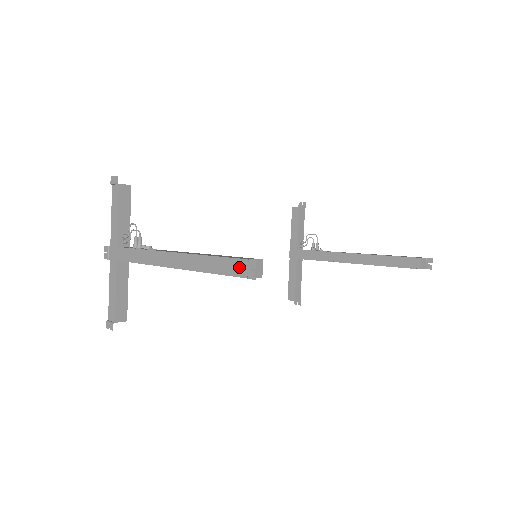
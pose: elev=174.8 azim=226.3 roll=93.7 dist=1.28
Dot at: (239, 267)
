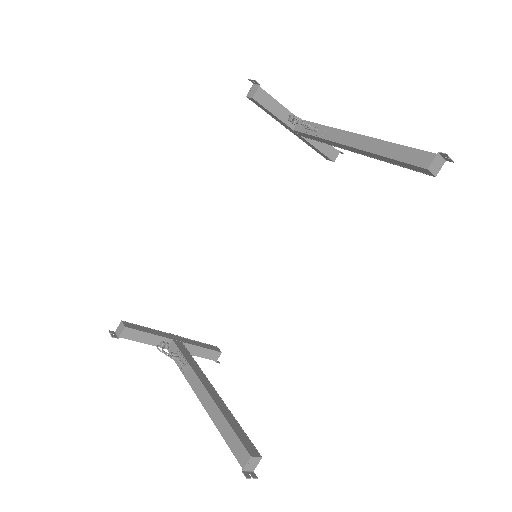
Dot at: occluded
